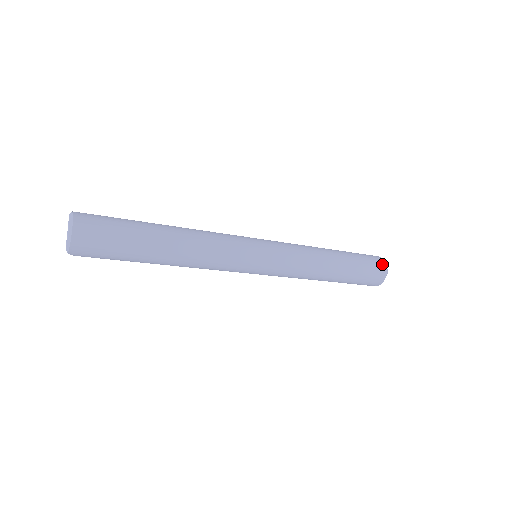
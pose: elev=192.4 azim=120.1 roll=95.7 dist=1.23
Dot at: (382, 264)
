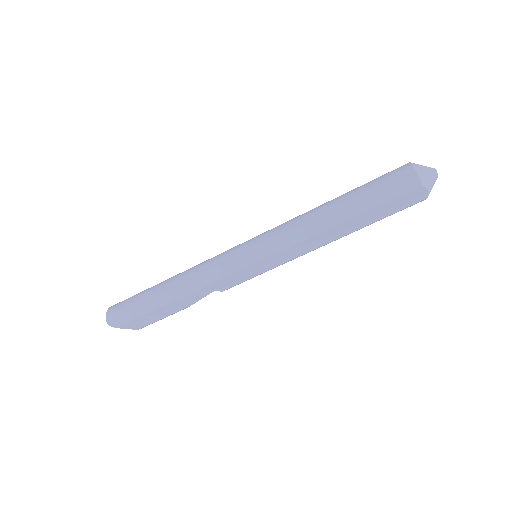
Dot at: (402, 166)
